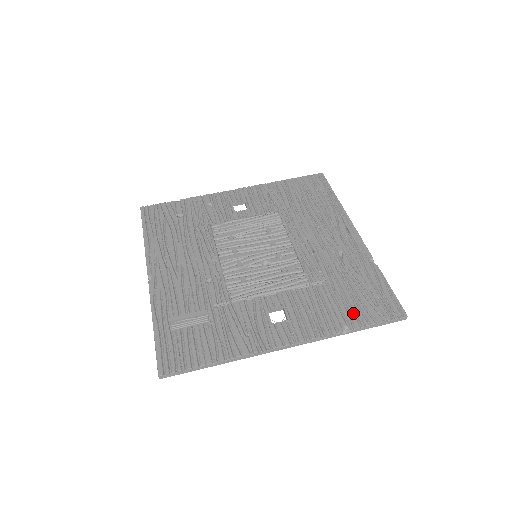
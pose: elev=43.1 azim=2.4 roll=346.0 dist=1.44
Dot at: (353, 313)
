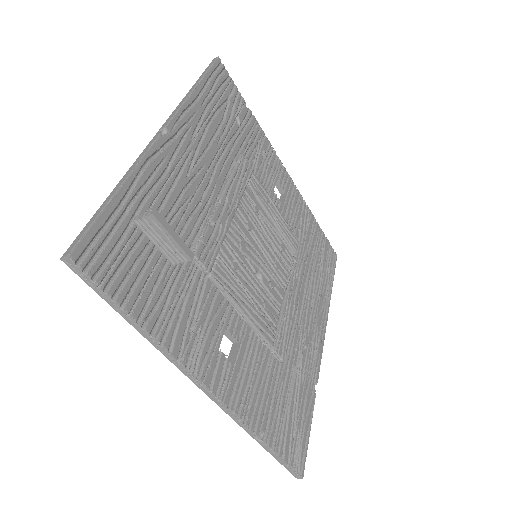
Dot at: (276, 424)
